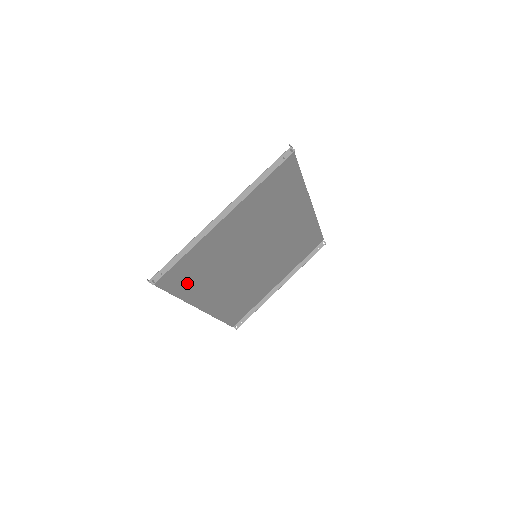
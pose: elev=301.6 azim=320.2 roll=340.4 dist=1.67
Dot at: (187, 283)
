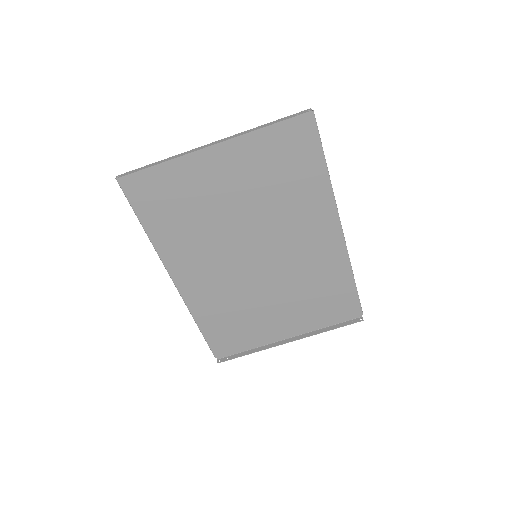
Dot at: (161, 222)
